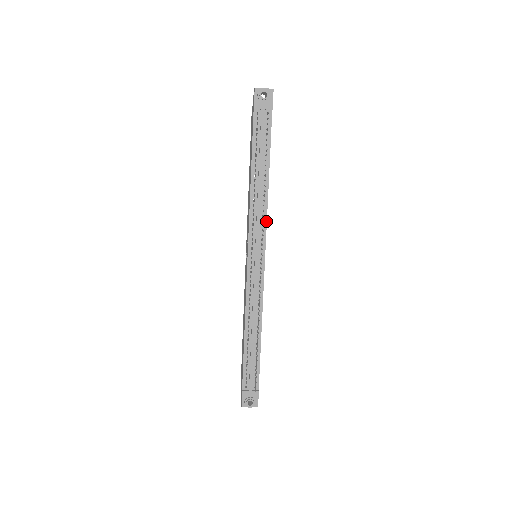
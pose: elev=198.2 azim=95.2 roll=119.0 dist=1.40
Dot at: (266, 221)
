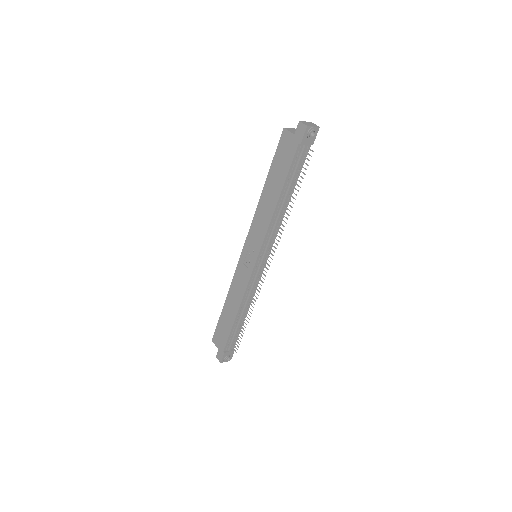
Dot at: (277, 233)
